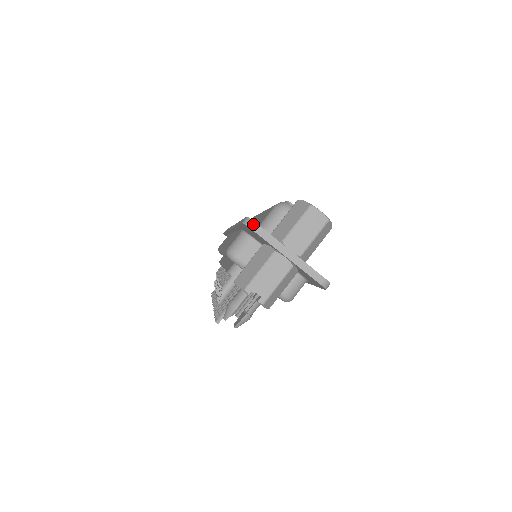
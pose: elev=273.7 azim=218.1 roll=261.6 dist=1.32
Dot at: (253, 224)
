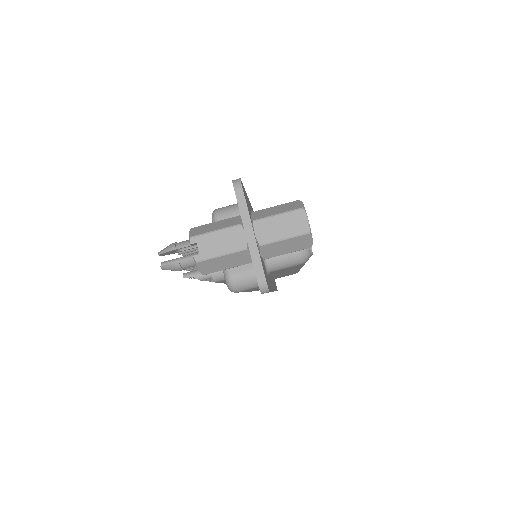
Dot at: (239, 185)
